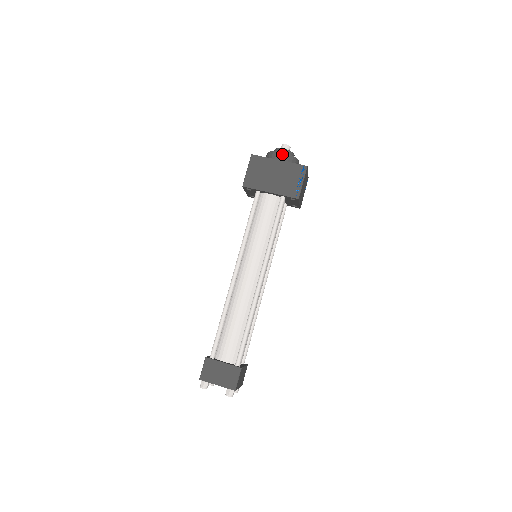
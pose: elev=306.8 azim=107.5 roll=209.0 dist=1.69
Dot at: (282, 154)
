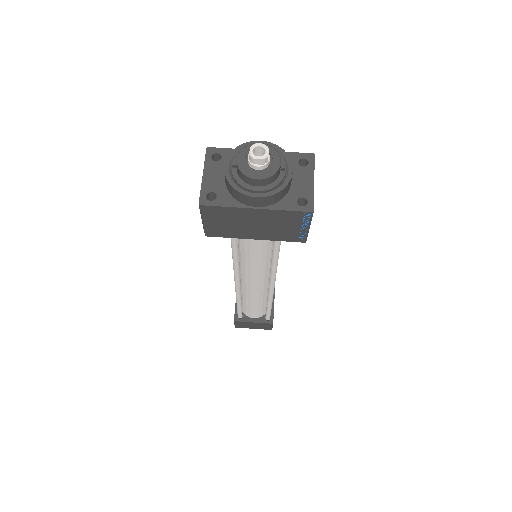
Dot at: (259, 200)
